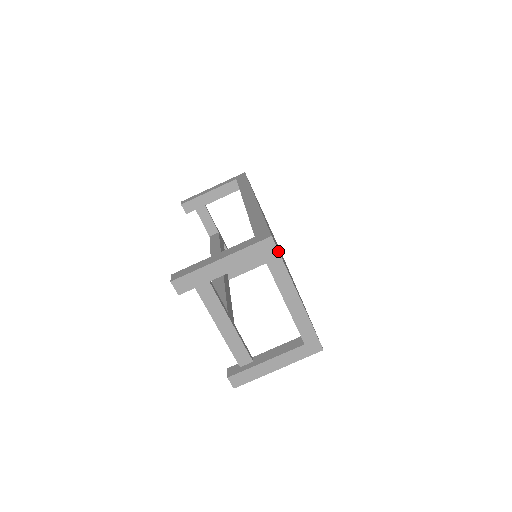
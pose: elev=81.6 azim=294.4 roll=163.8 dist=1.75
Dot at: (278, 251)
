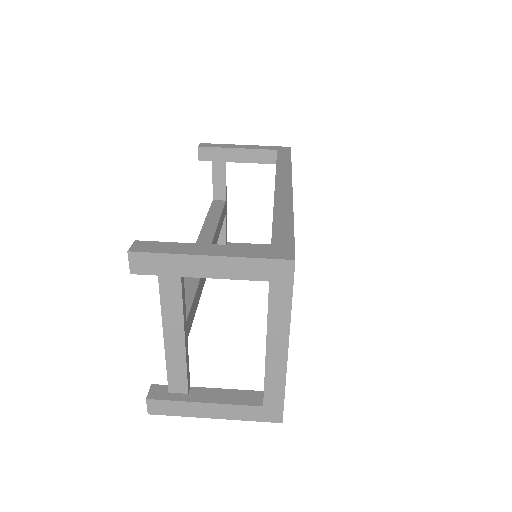
Dot at: (293, 283)
